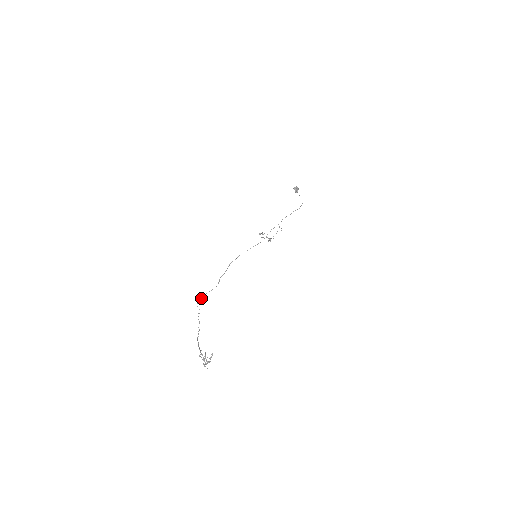
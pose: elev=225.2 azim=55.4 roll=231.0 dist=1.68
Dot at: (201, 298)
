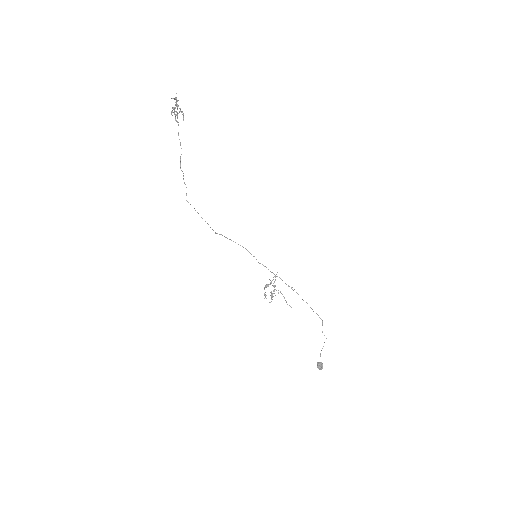
Dot at: occluded
